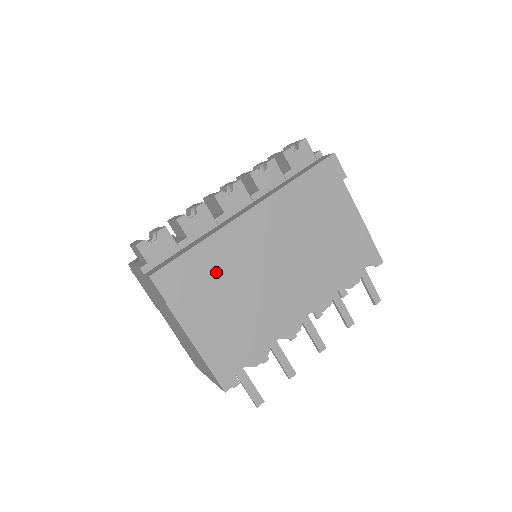
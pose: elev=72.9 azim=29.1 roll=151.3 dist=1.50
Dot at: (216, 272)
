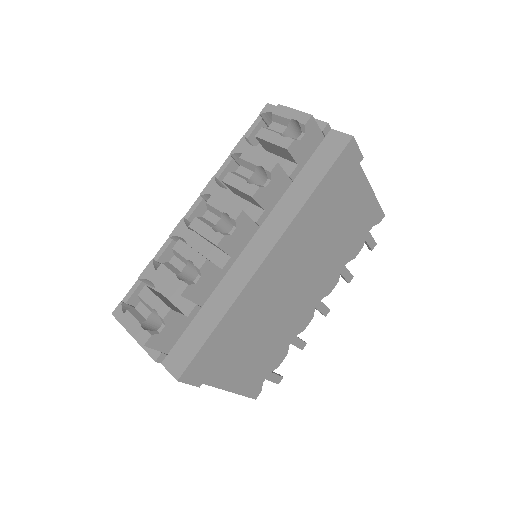
Dot at: occluded
